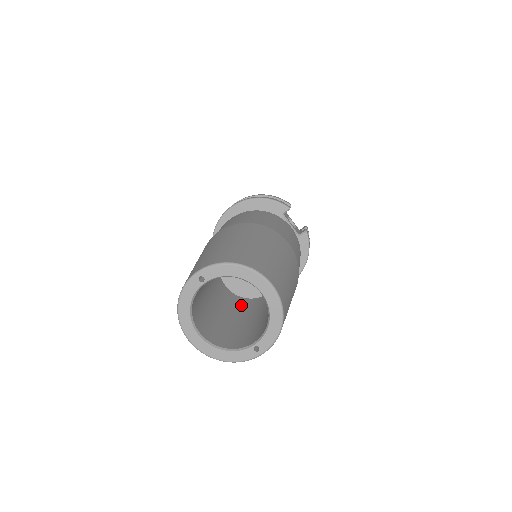
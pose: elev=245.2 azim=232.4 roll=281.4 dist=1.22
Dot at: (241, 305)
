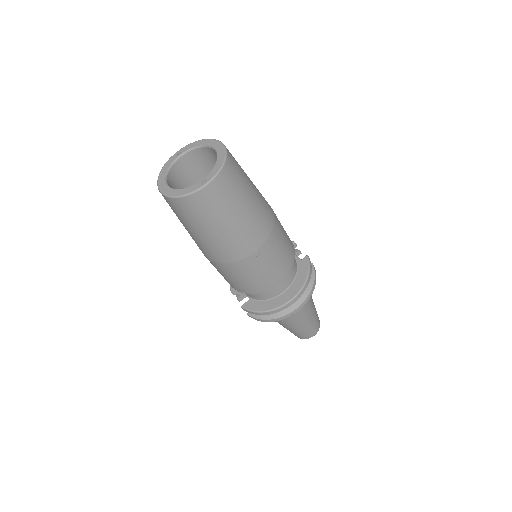
Dot at: occluded
